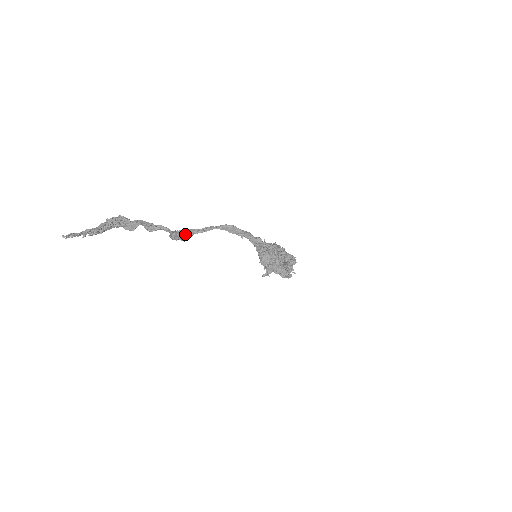
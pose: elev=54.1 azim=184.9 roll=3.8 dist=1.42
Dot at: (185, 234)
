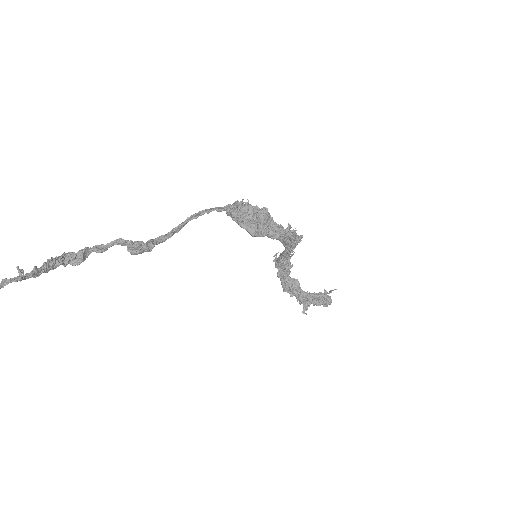
Dot at: (146, 244)
